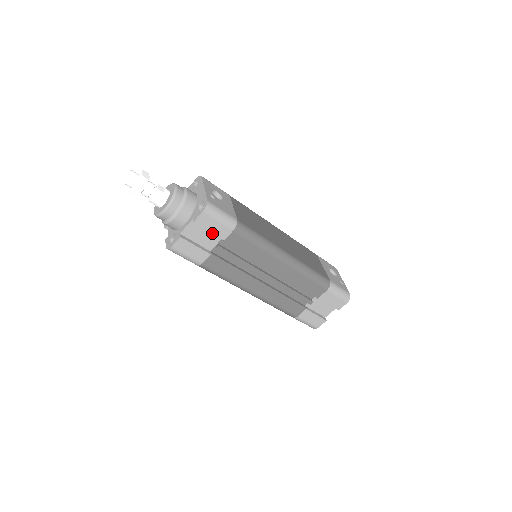
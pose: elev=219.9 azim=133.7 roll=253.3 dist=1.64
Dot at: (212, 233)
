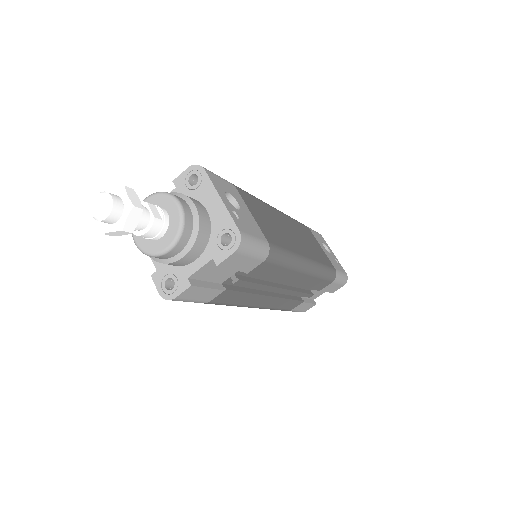
Dot at: (236, 270)
